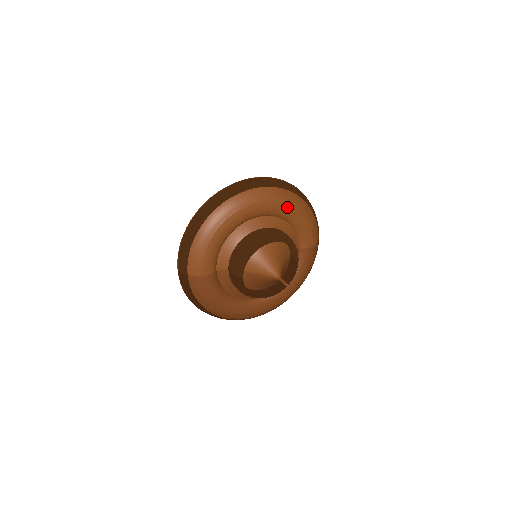
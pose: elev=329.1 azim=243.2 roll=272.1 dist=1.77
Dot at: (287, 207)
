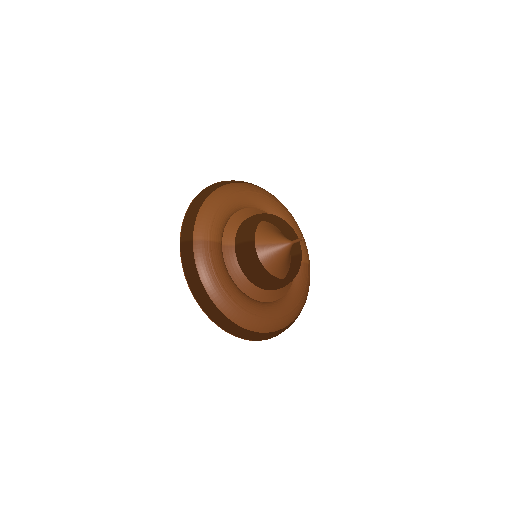
Dot at: (283, 210)
